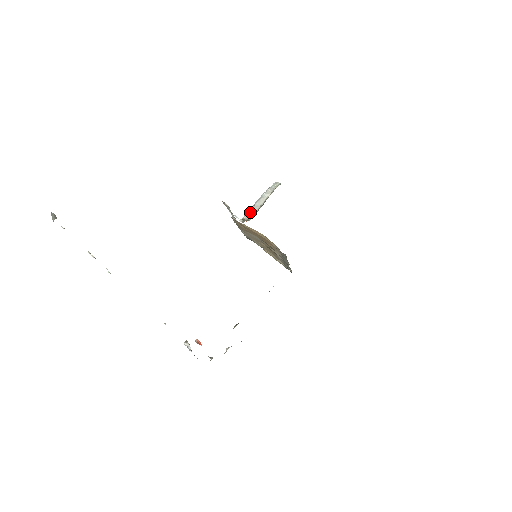
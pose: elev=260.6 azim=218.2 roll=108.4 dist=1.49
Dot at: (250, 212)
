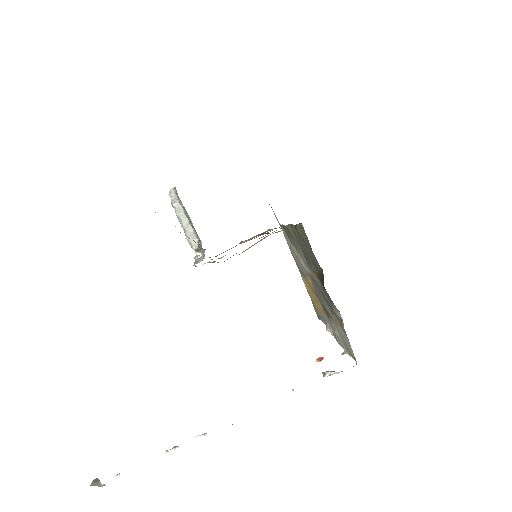
Dot at: (191, 239)
